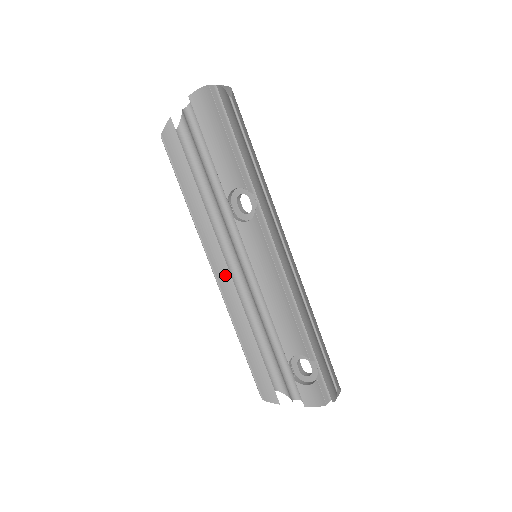
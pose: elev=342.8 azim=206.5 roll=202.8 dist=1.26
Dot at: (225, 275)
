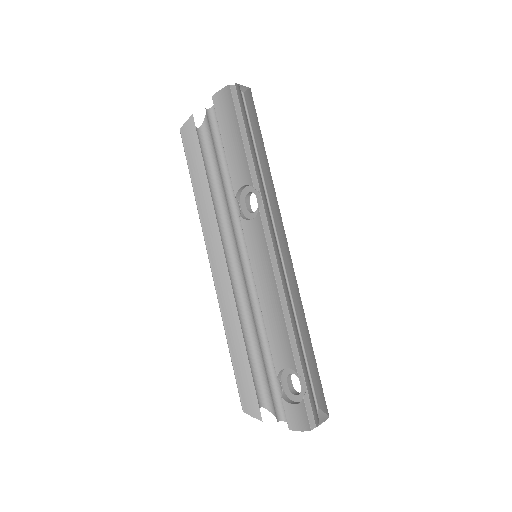
Dot at: (223, 272)
